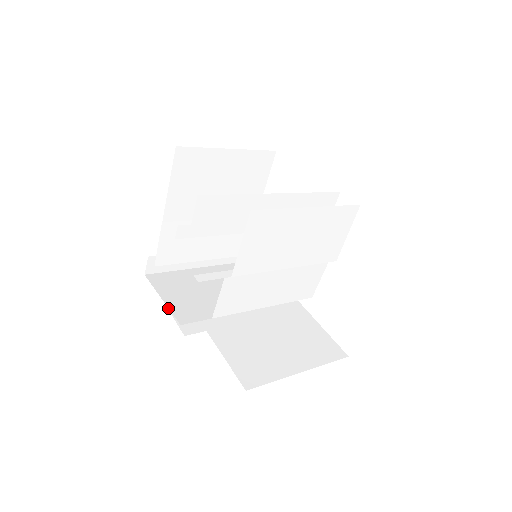
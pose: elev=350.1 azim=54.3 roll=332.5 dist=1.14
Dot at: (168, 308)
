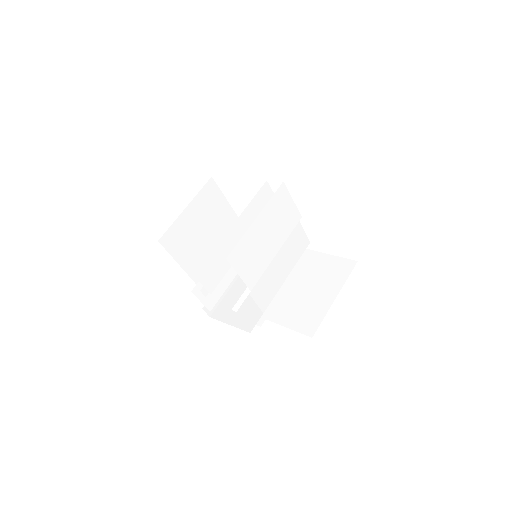
Dot at: occluded
